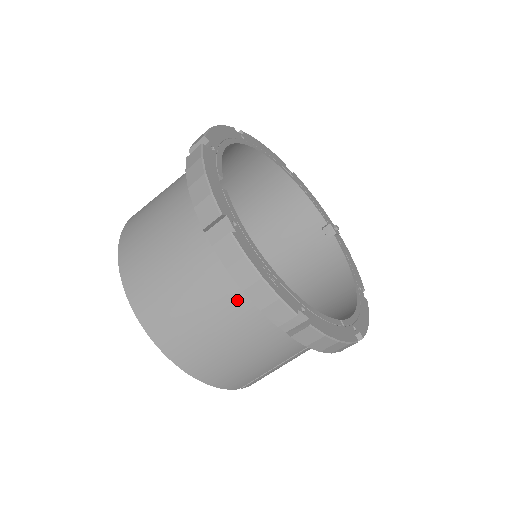
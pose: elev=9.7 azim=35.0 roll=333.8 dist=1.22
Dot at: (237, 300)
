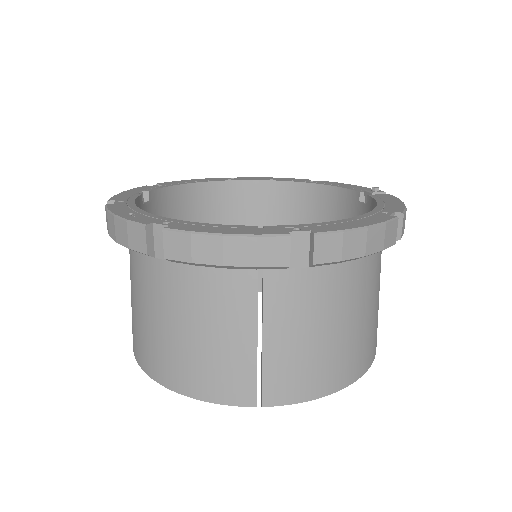
Dot at: (142, 265)
